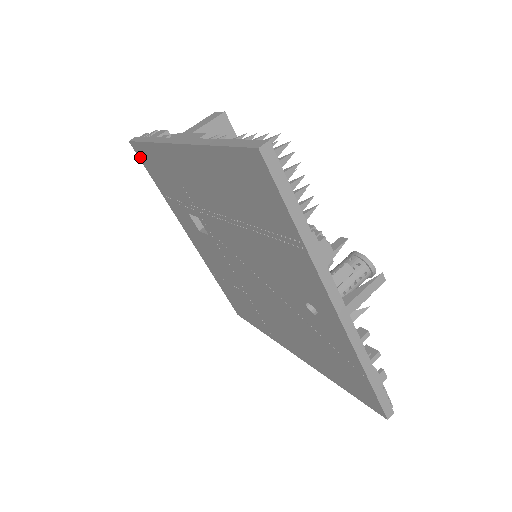
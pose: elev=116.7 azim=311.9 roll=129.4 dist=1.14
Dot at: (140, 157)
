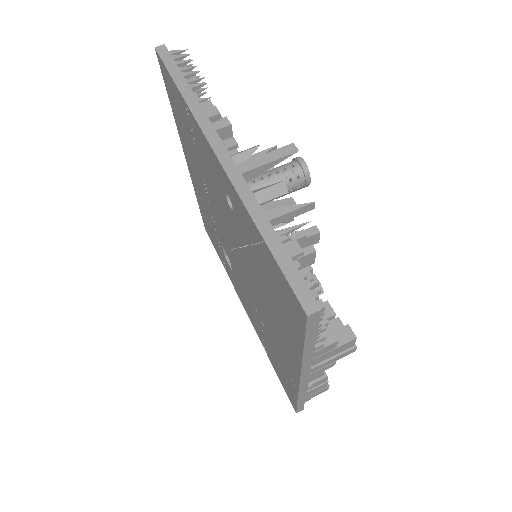
Dot at: (209, 236)
